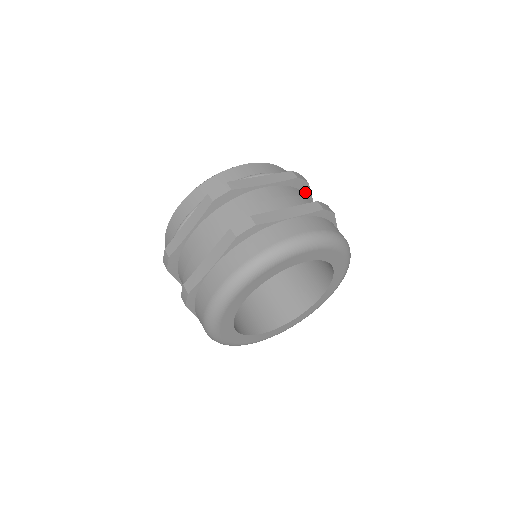
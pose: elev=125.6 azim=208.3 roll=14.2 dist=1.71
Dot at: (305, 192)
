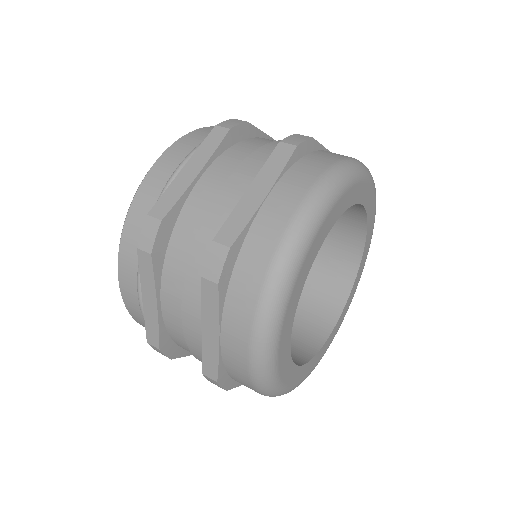
Dot at: occluded
